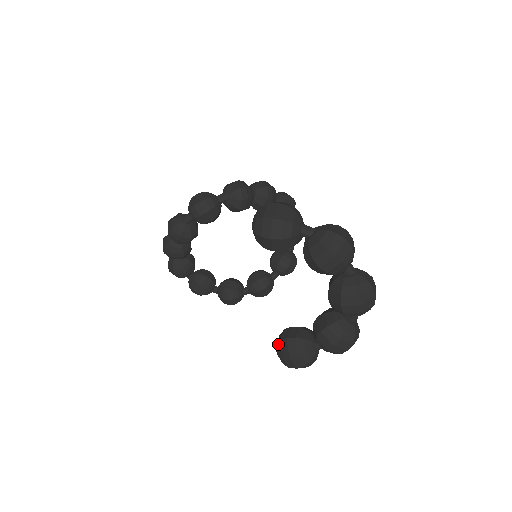
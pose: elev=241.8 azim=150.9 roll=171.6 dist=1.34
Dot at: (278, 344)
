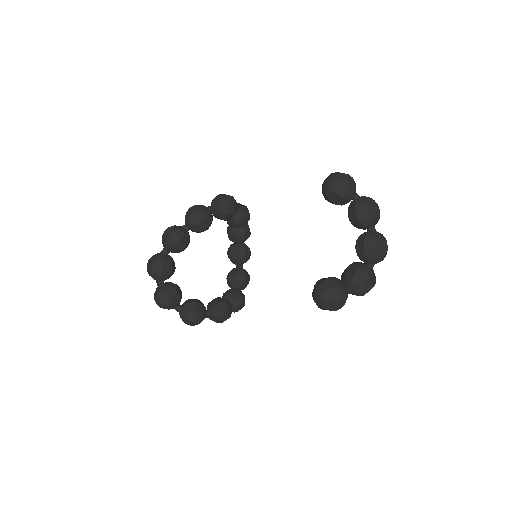
Dot at: (323, 283)
